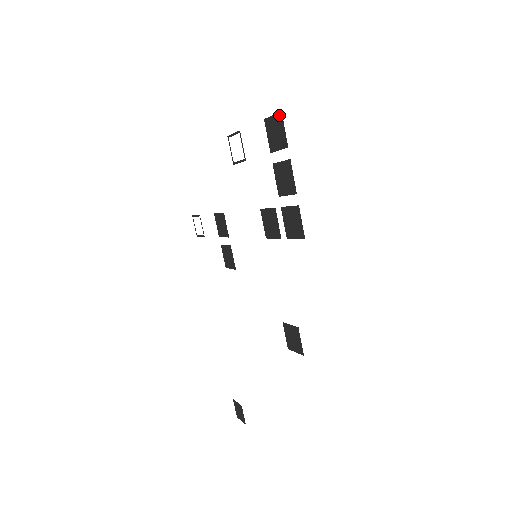
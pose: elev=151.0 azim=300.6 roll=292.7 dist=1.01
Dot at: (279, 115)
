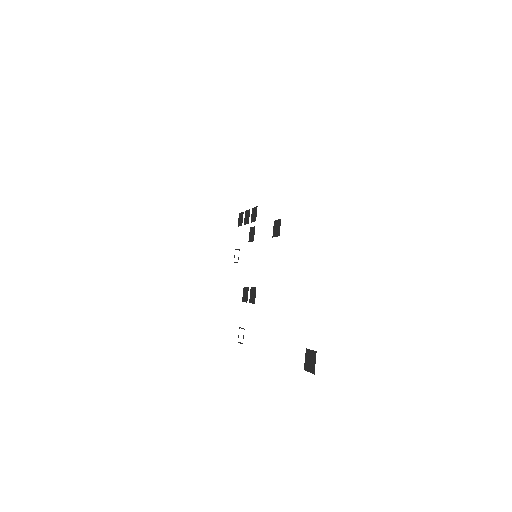
Dot at: (239, 215)
